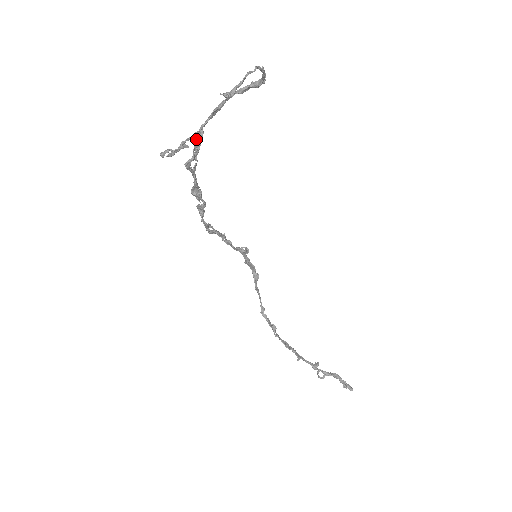
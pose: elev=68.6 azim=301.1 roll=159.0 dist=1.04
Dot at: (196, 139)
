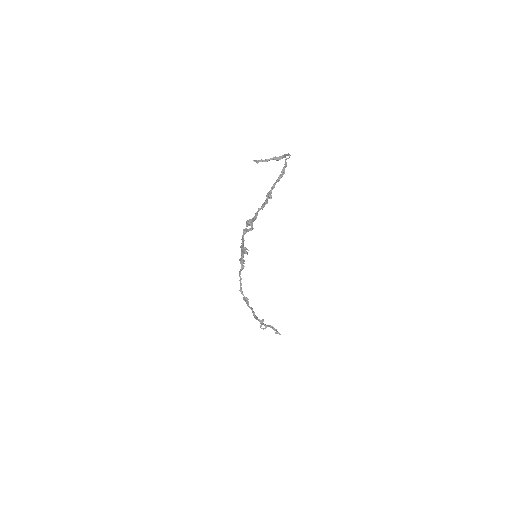
Dot at: (271, 198)
